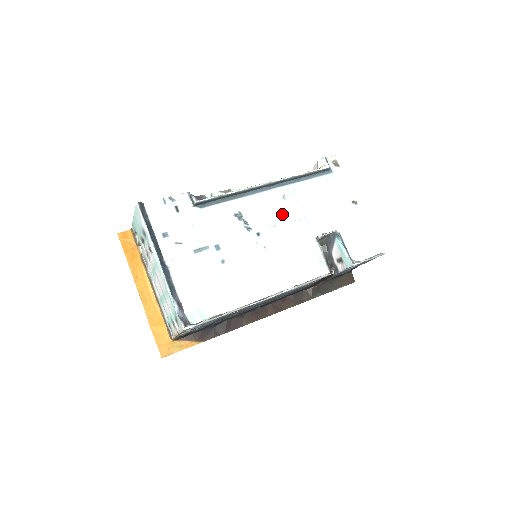
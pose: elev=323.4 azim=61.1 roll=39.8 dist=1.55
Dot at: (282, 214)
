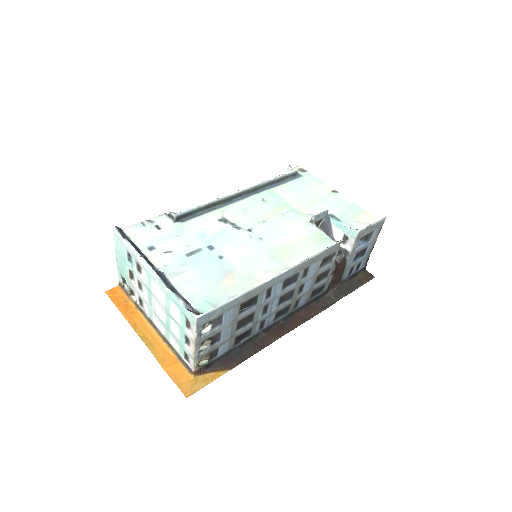
Dot at: (267, 212)
